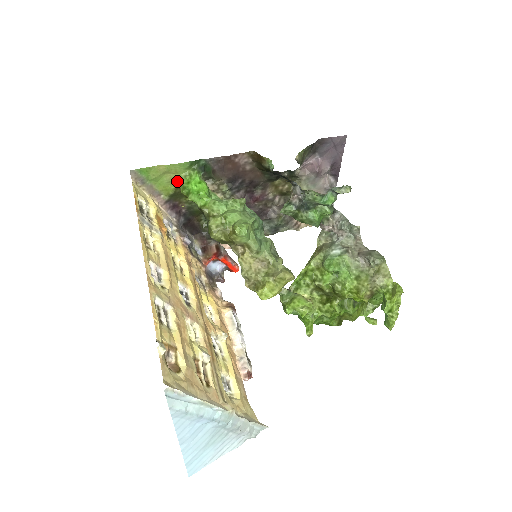
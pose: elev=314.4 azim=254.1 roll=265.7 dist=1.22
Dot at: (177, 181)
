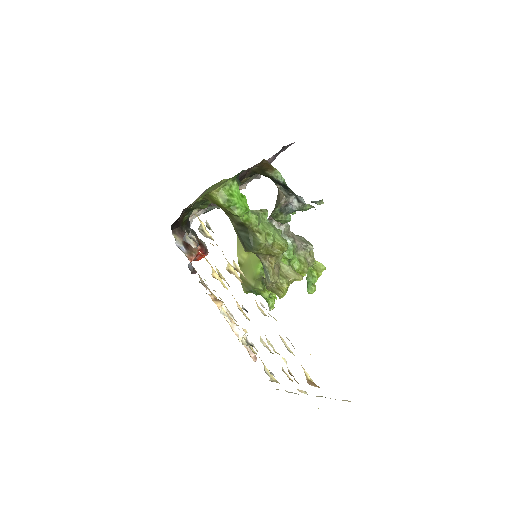
Dot at: (213, 190)
